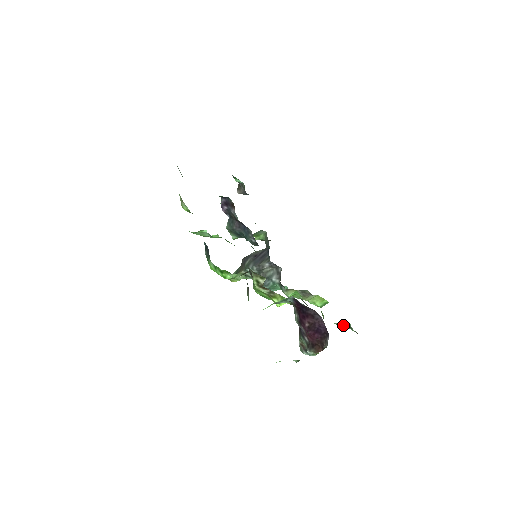
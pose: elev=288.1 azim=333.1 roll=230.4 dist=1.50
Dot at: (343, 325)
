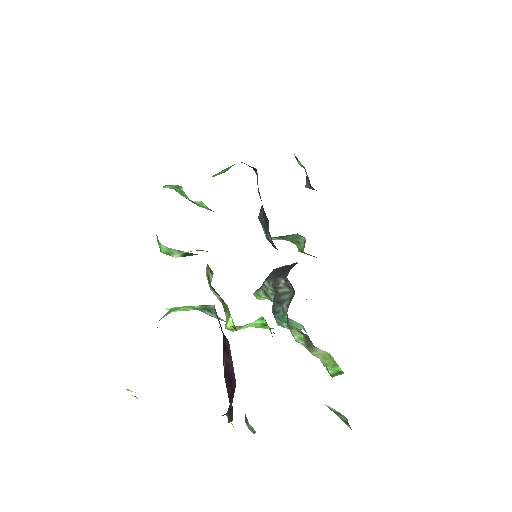
Dot at: (342, 417)
